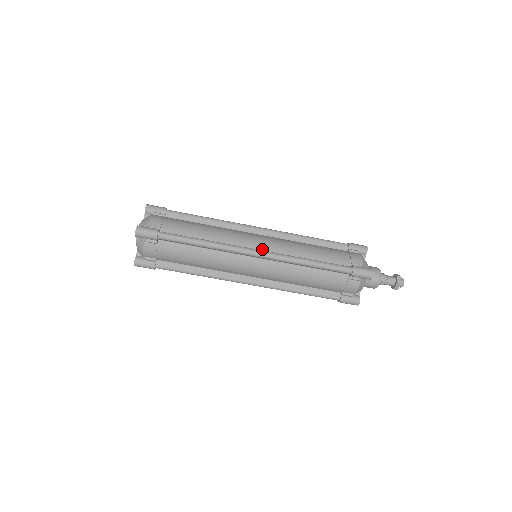
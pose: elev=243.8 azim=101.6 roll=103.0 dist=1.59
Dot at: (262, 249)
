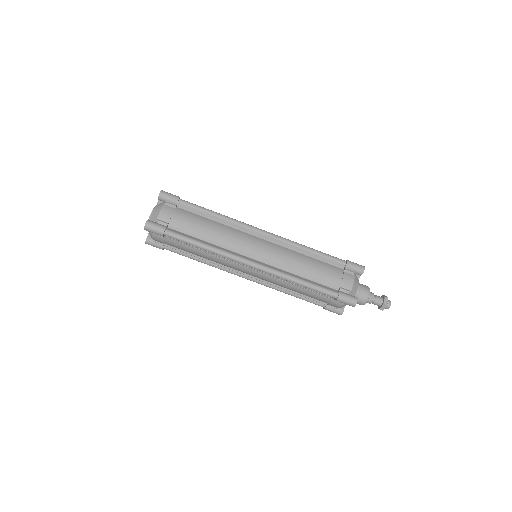
Dot at: occluded
